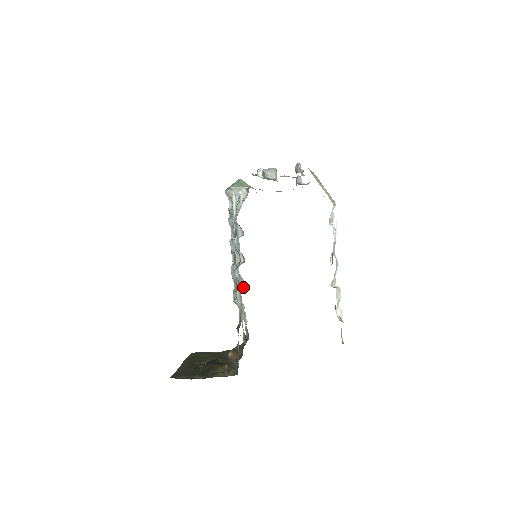
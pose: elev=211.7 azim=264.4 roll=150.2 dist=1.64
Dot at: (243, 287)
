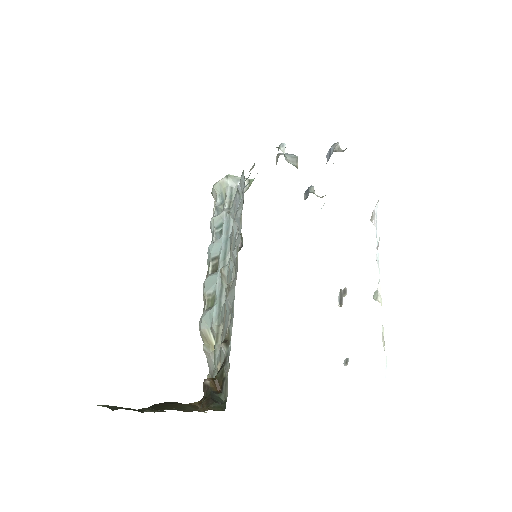
Dot at: occluded
